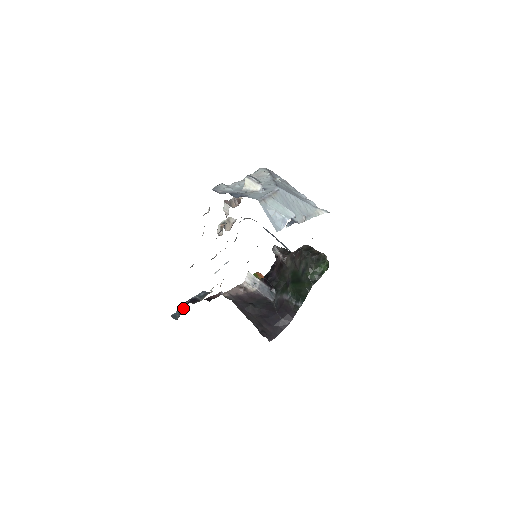
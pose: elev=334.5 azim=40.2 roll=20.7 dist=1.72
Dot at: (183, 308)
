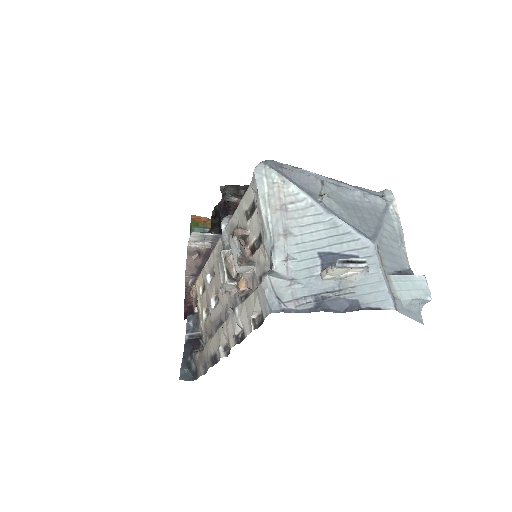
Dot at: (193, 365)
